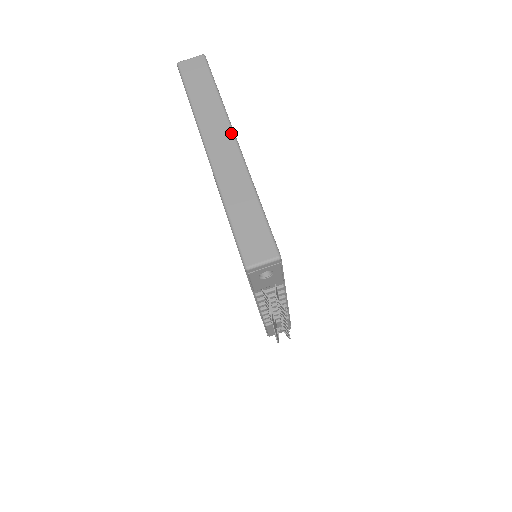
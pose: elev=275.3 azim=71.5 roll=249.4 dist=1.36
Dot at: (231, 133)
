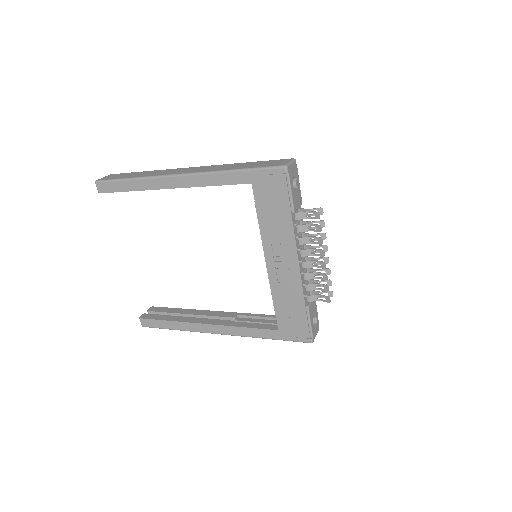
Dot at: (183, 168)
